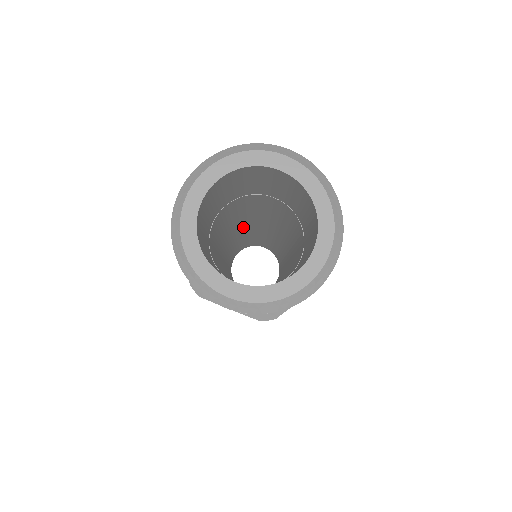
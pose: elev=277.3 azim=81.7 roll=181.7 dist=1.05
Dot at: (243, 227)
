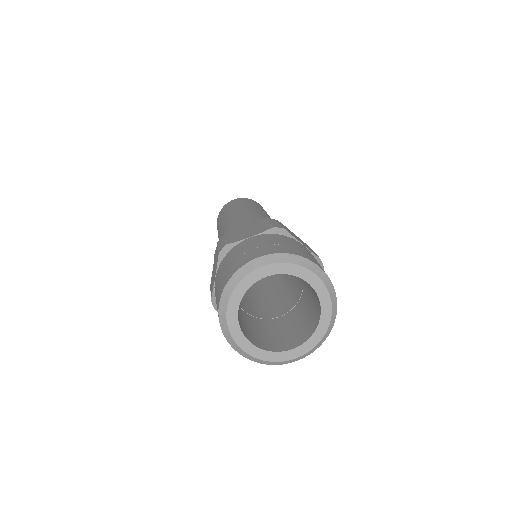
Dot at: occluded
